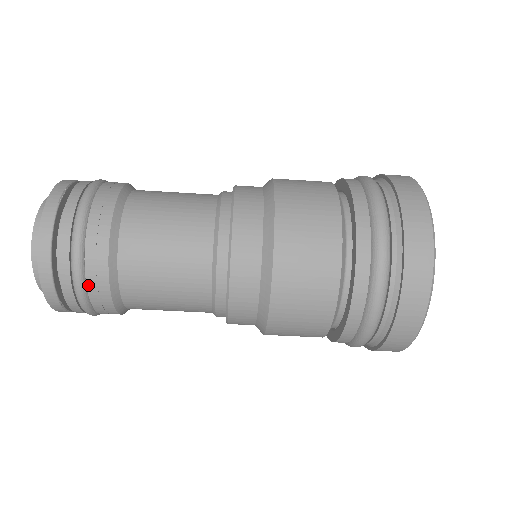
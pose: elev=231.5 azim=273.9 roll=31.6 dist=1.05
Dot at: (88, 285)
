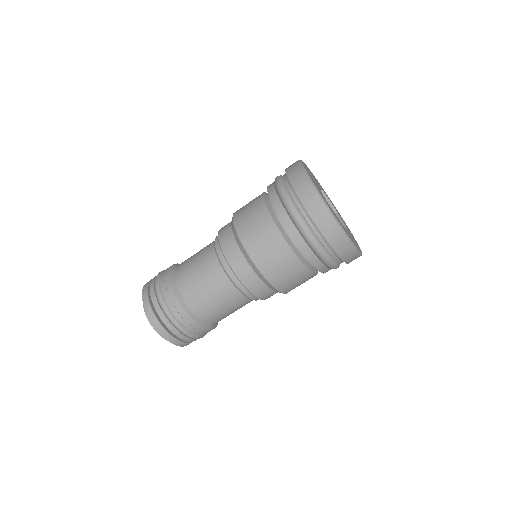
Dot at: (175, 316)
